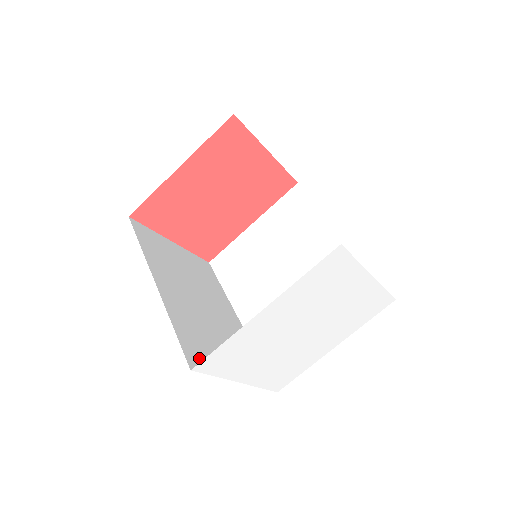
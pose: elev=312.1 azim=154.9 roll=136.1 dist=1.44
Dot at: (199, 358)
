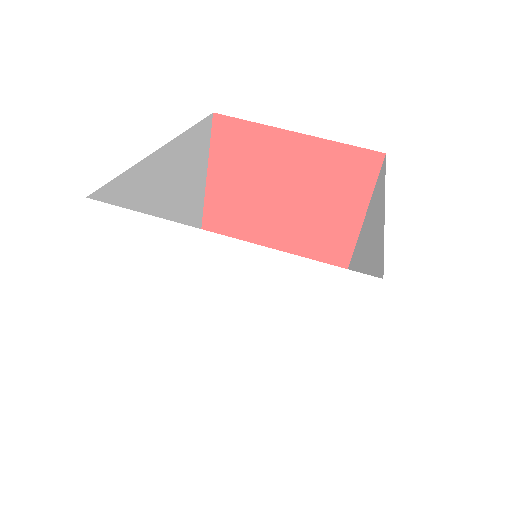
Dot at: occluded
